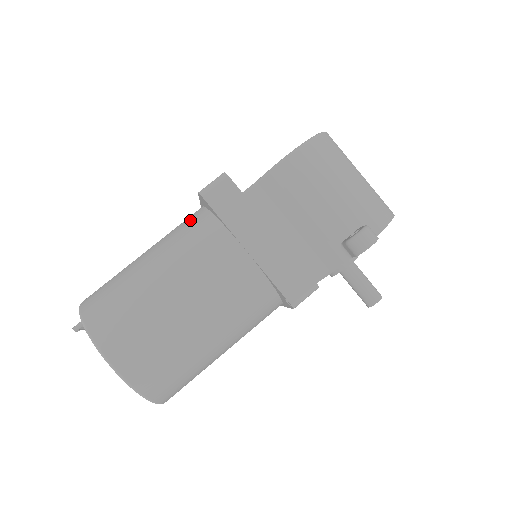
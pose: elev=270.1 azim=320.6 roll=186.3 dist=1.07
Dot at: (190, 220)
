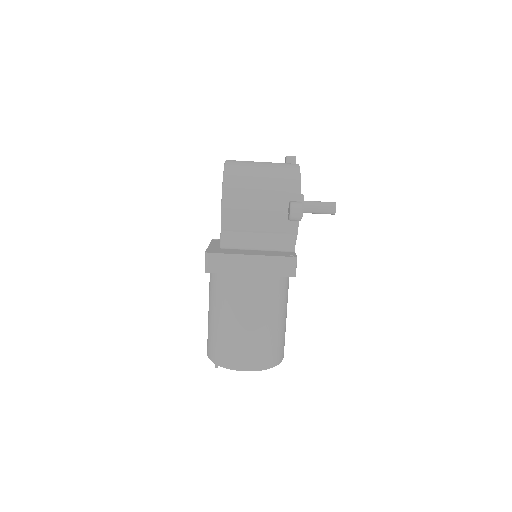
Dot at: (213, 280)
